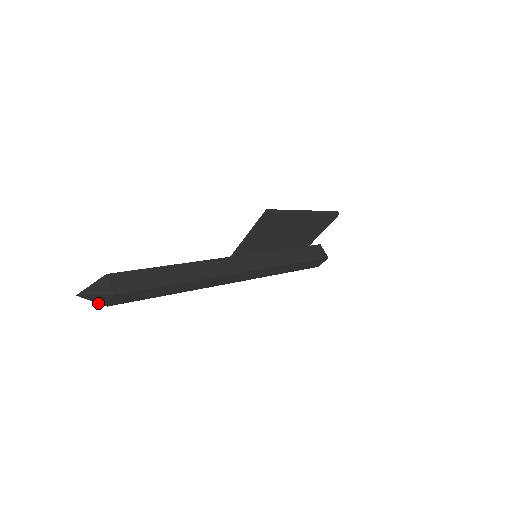
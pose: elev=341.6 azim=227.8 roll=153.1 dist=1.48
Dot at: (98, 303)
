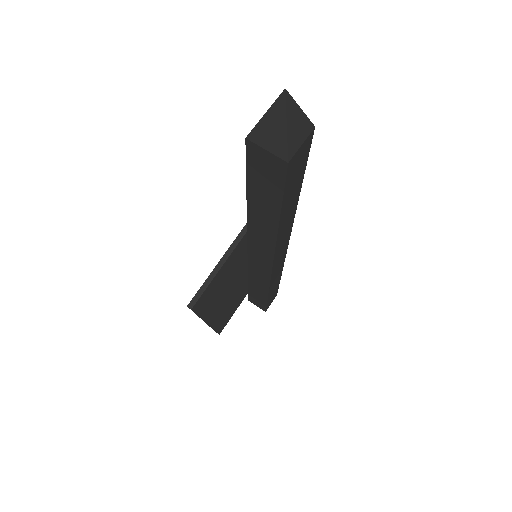
Dot at: (287, 142)
